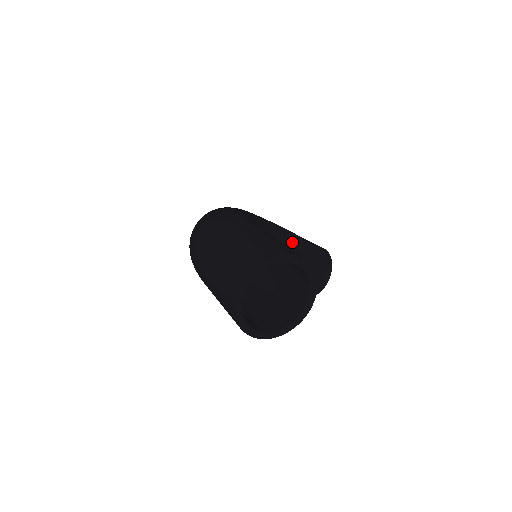
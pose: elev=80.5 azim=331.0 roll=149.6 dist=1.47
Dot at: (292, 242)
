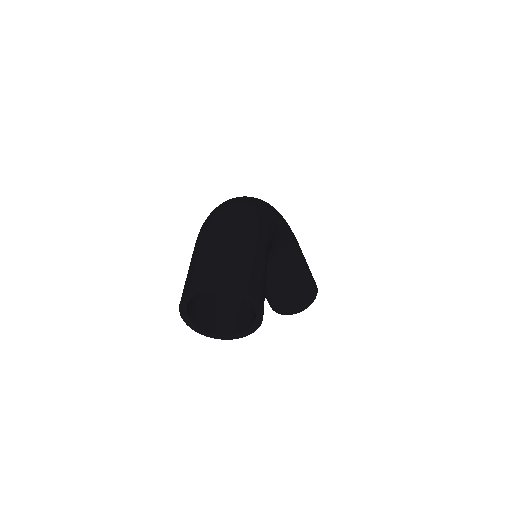
Dot at: (295, 266)
